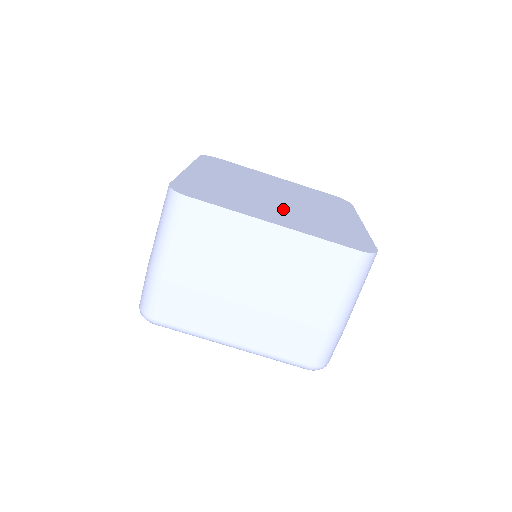
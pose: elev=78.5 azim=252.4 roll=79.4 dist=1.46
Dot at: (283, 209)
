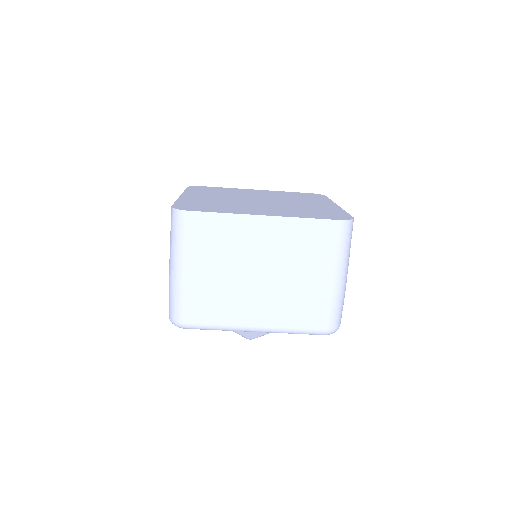
Dot at: (268, 207)
